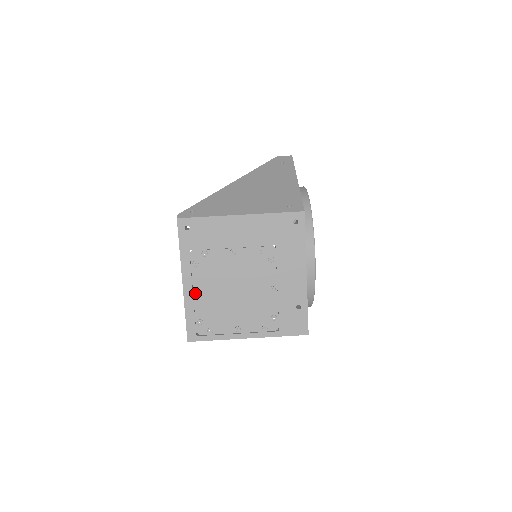
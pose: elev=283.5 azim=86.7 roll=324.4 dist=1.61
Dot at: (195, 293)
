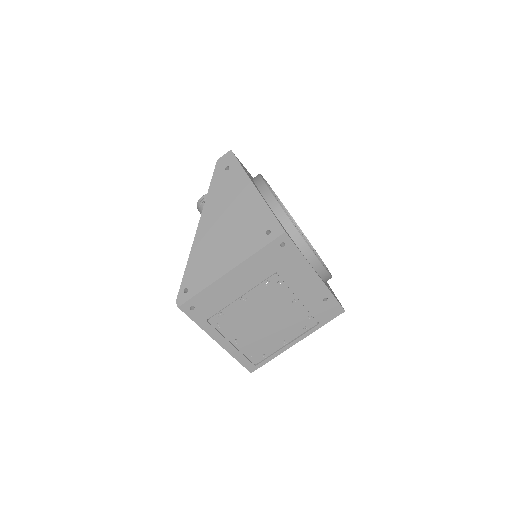
Dot at: (233, 343)
